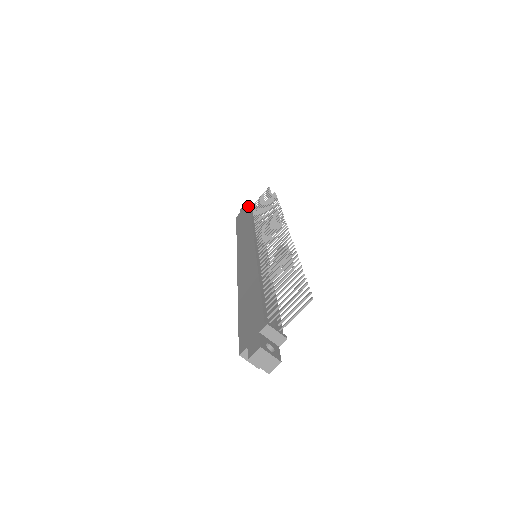
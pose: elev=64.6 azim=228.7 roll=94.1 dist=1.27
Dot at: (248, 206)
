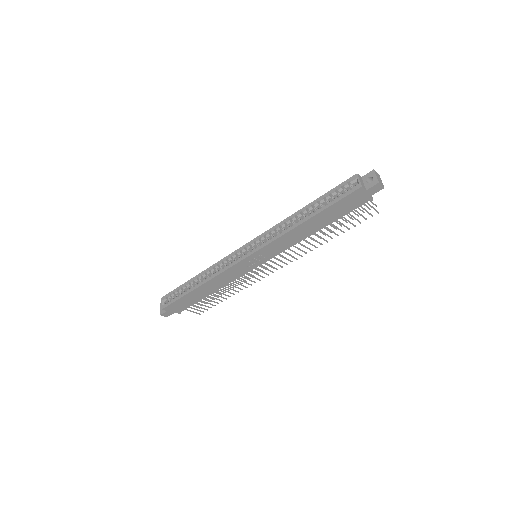
Dot at: occluded
